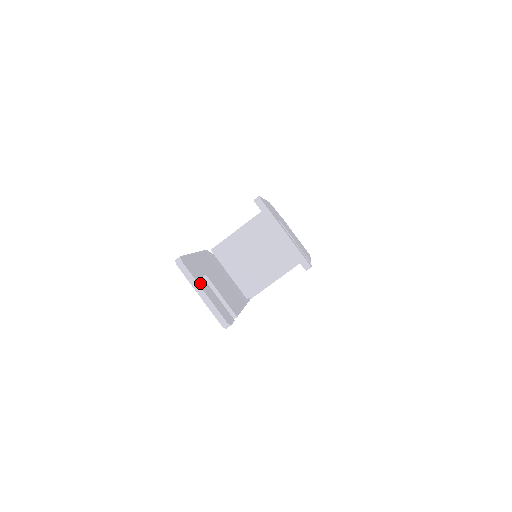
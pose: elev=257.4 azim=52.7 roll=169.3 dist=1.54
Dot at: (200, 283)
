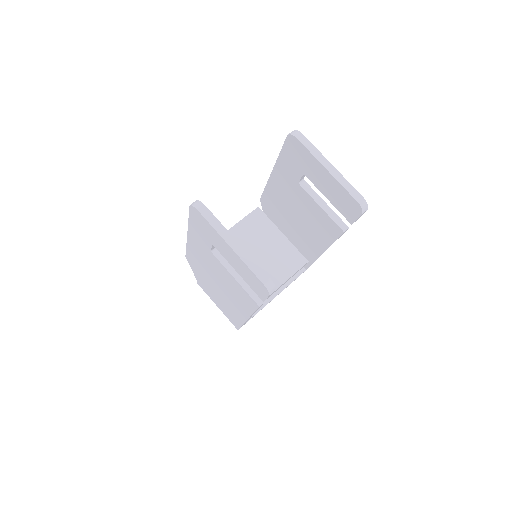
Dot at: (227, 234)
